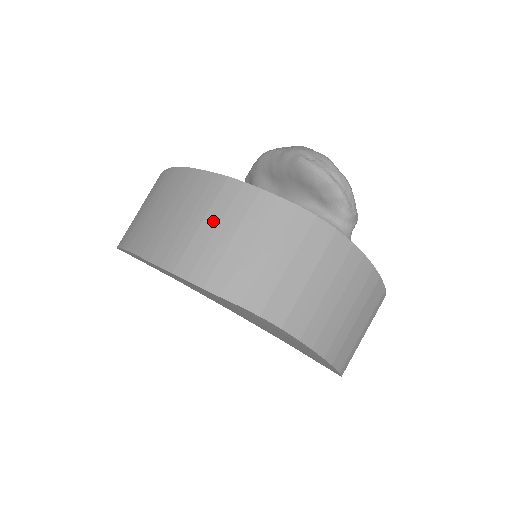
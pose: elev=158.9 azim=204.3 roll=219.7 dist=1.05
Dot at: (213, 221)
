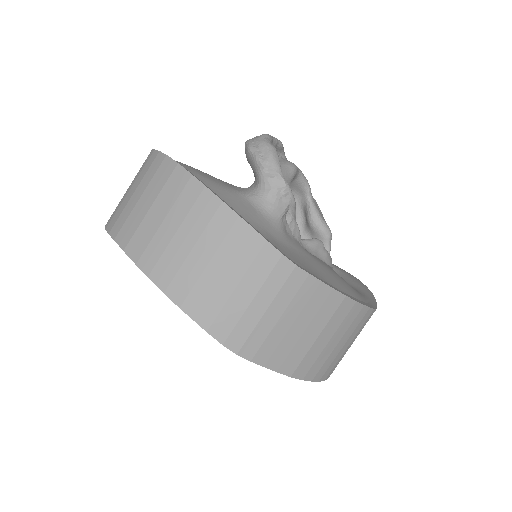
Dot at: occluded
